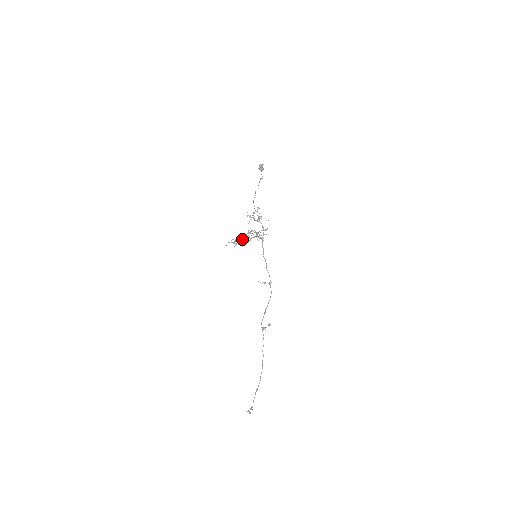
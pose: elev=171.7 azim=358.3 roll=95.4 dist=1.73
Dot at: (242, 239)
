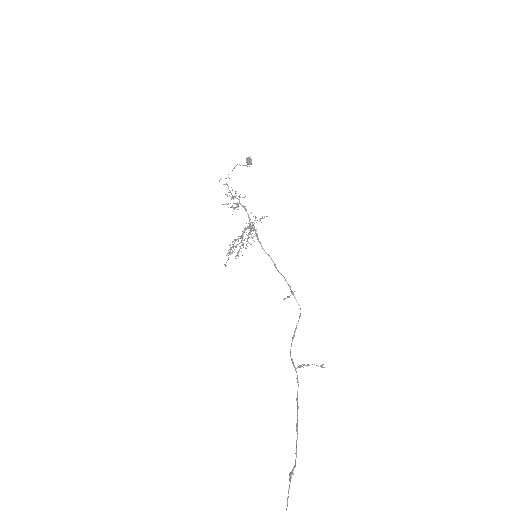
Dot at: (237, 244)
